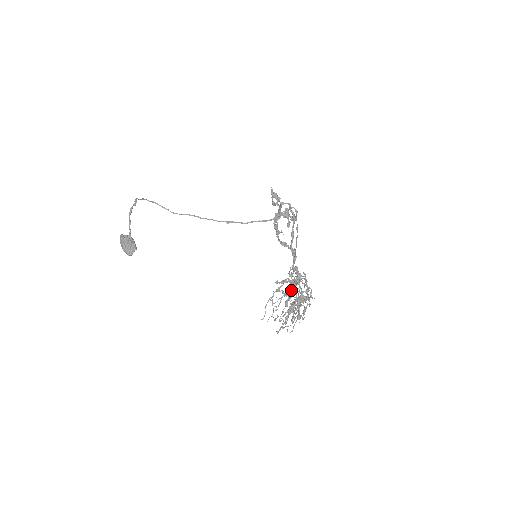
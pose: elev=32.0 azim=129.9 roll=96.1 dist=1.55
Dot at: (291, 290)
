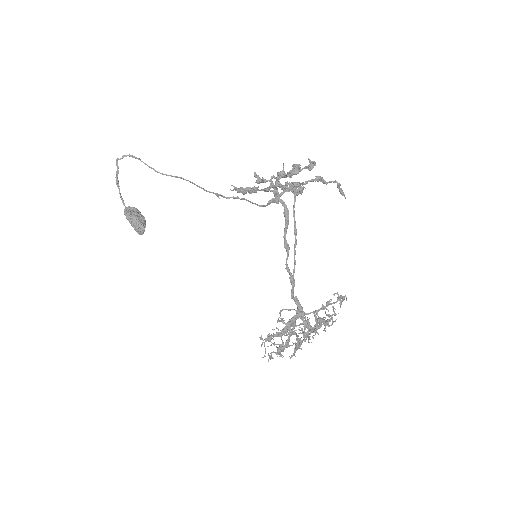
Dot at: occluded
